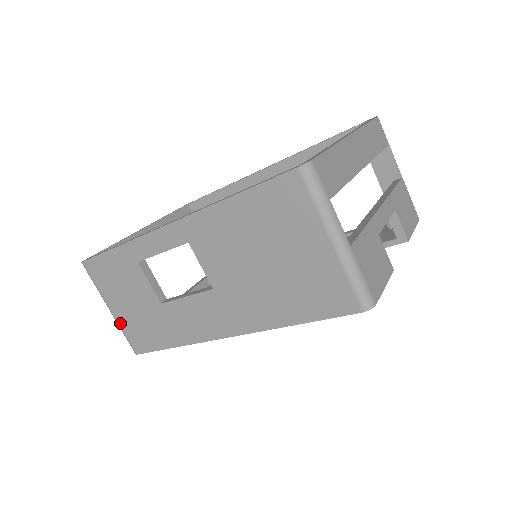
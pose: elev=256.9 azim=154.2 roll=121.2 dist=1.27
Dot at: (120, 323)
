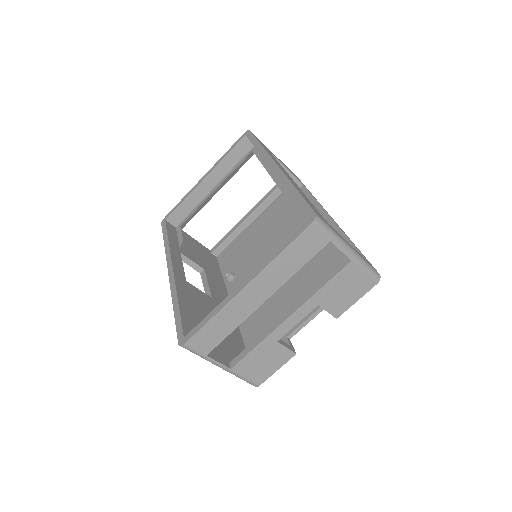
Dot at: occluded
